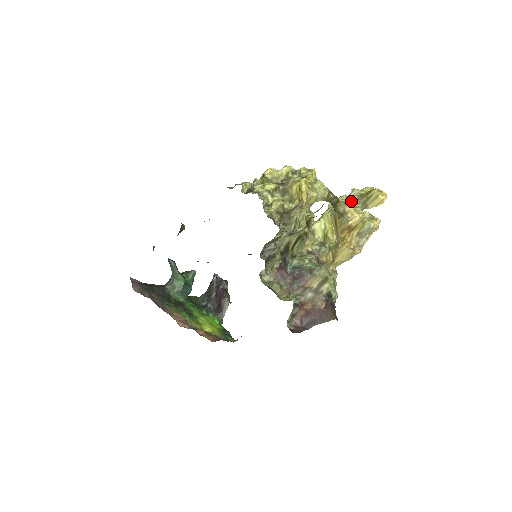
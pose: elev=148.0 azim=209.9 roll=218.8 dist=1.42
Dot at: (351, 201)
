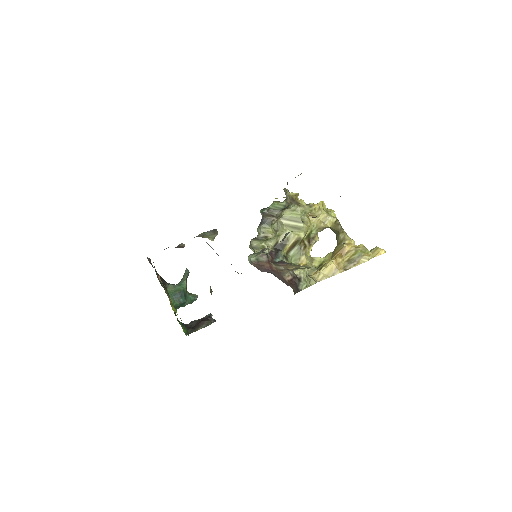
Dot at: occluded
